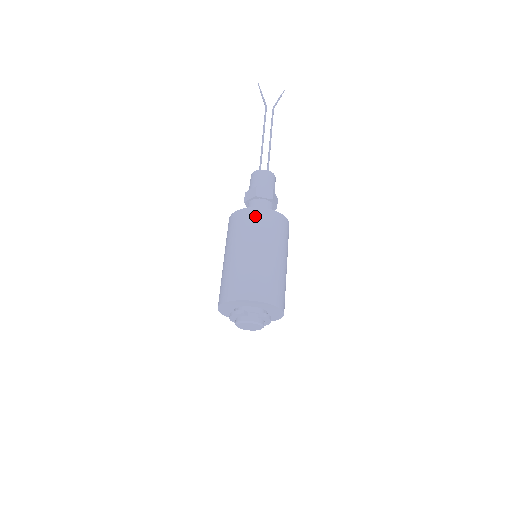
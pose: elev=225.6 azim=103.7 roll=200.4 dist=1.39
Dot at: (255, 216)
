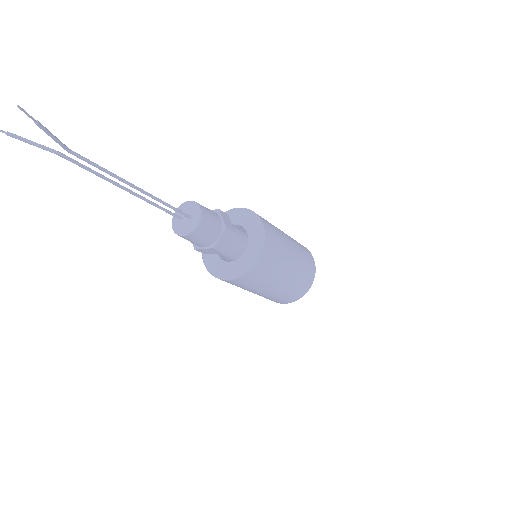
Dot at: occluded
